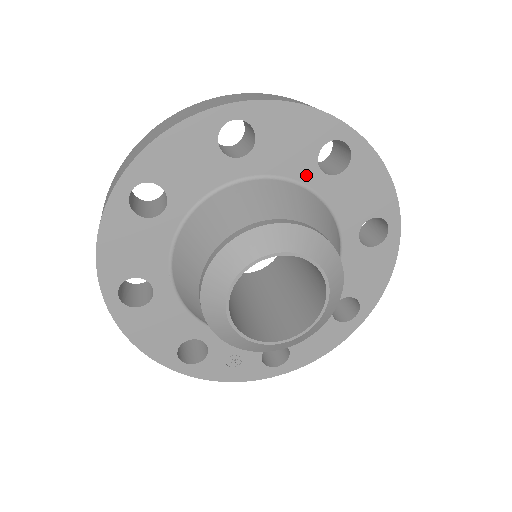
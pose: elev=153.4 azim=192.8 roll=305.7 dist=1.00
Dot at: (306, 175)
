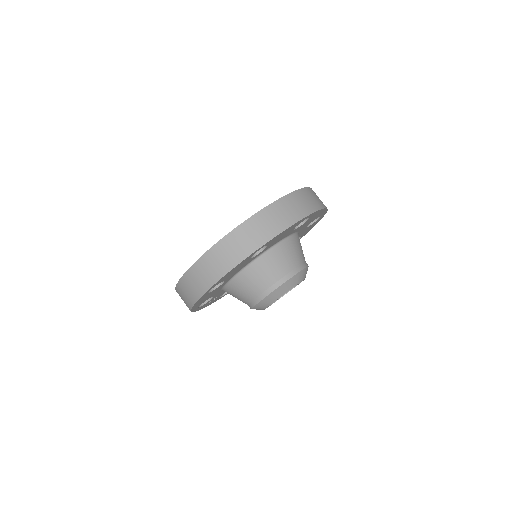
Dot at: (302, 229)
